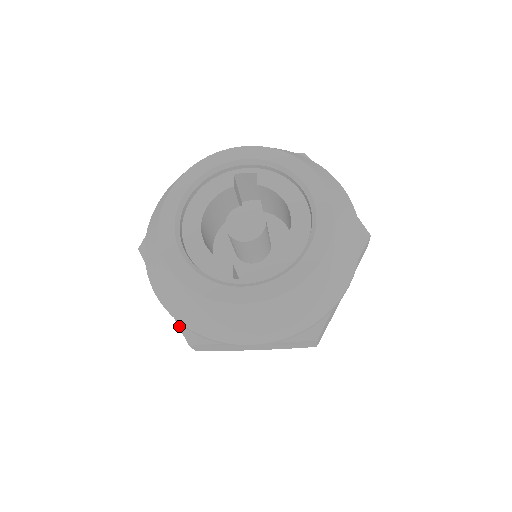
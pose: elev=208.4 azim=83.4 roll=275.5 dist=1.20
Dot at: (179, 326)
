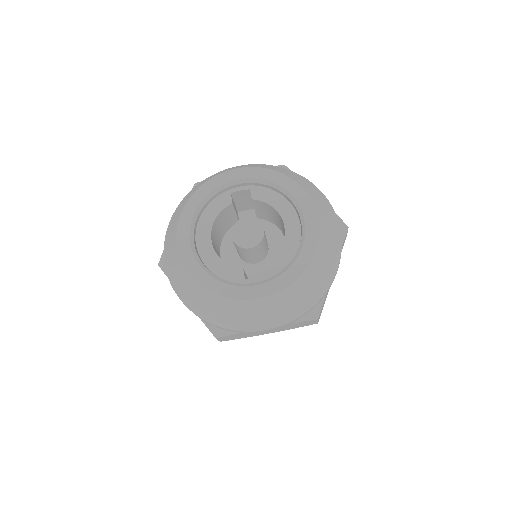
Dot at: (205, 324)
